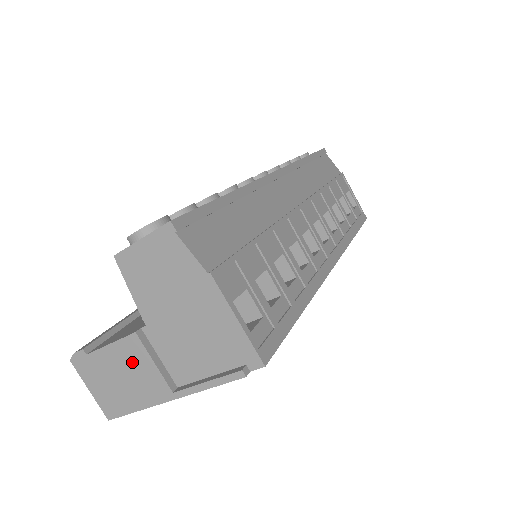
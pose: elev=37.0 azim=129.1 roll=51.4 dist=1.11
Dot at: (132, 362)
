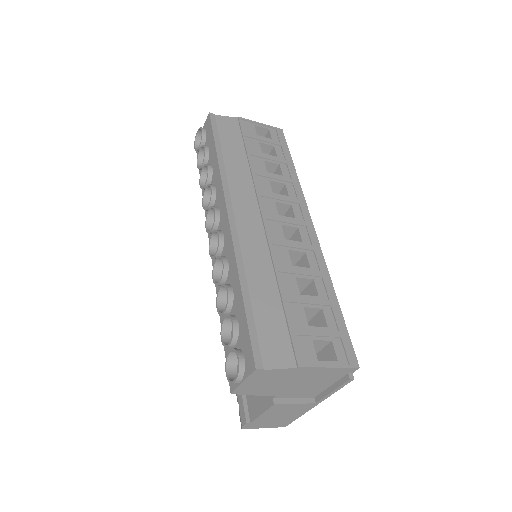
Dot at: (281, 410)
